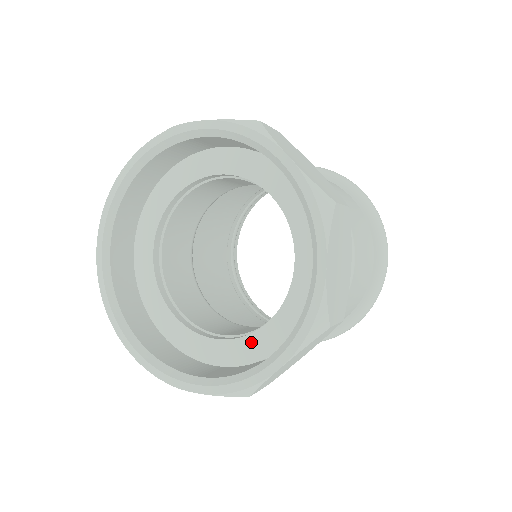
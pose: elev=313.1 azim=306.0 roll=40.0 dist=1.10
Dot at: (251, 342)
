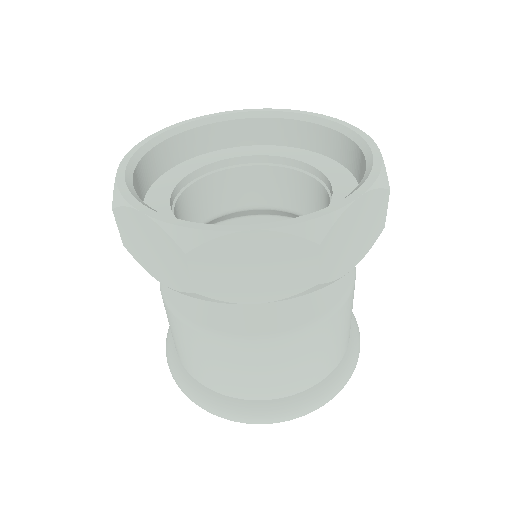
Dot at: occluded
